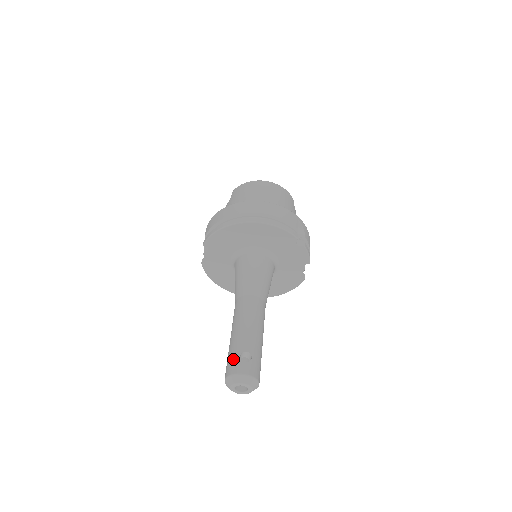
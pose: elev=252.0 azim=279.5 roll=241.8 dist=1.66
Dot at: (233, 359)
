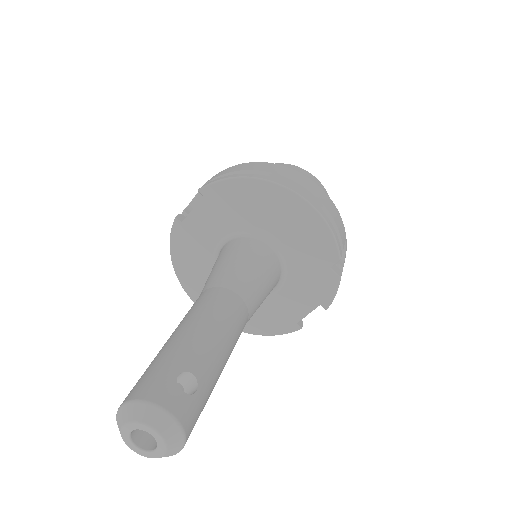
Dot at: (162, 373)
